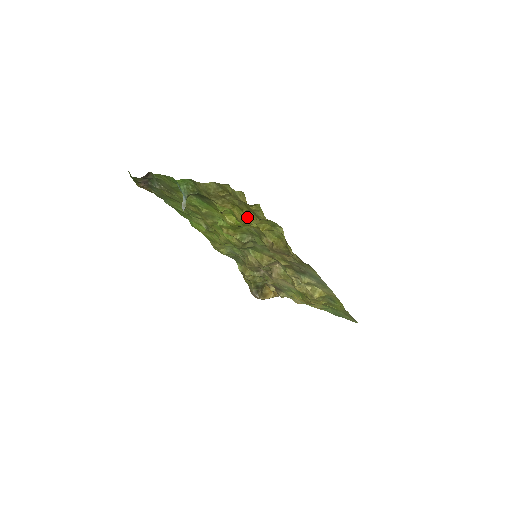
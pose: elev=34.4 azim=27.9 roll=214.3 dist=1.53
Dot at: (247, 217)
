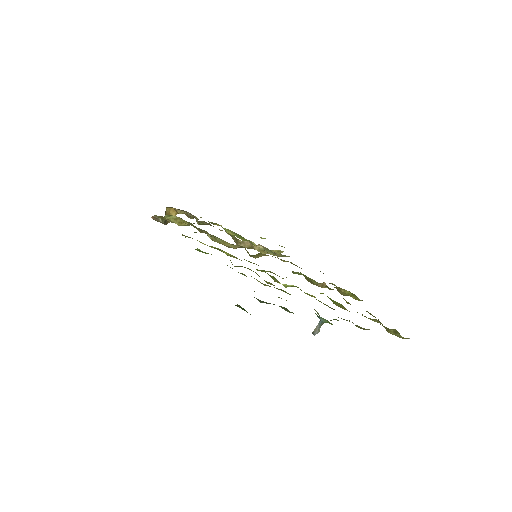
Dot at: occluded
